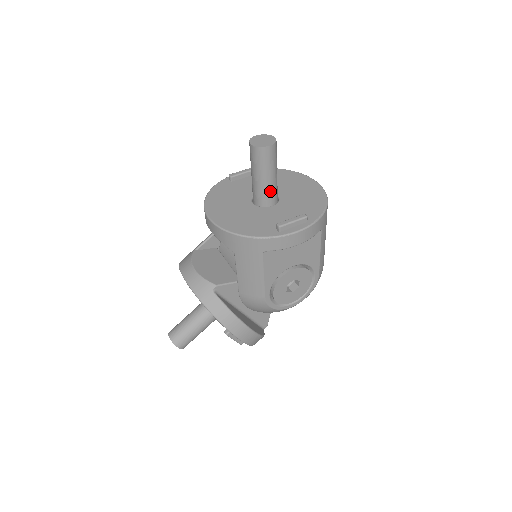
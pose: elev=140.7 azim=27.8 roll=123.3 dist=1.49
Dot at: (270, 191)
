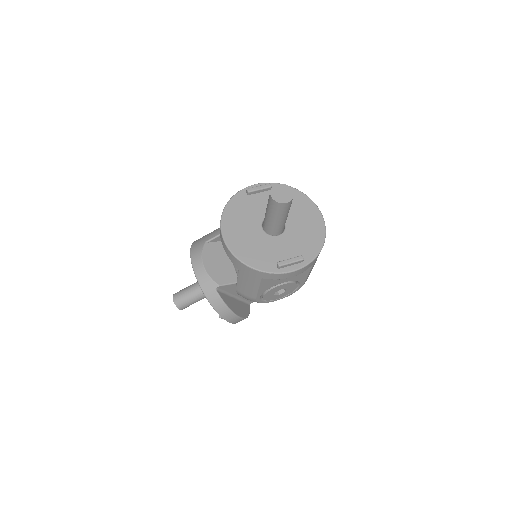
Dot at: (279, 227)
